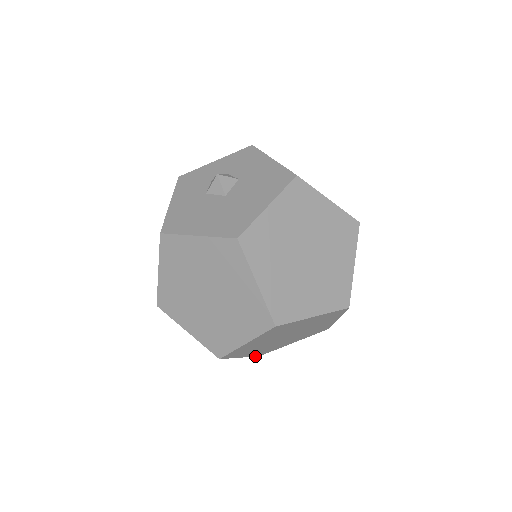
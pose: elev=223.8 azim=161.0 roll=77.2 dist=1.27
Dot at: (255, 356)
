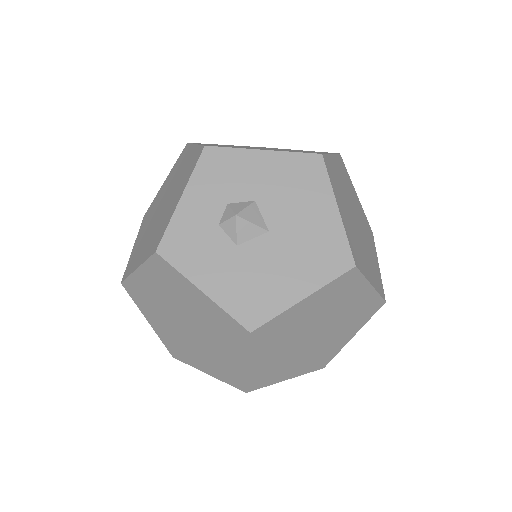
Dot at: occluded
